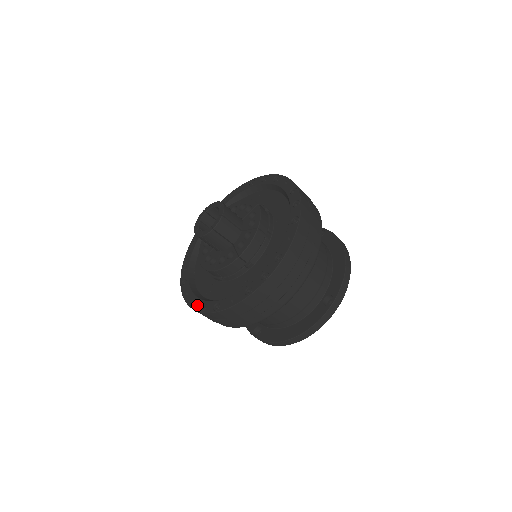
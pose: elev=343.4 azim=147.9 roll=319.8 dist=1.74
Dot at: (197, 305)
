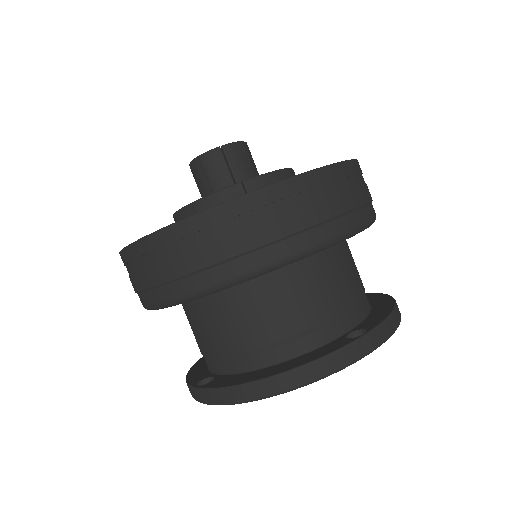
Dot at: occluded
